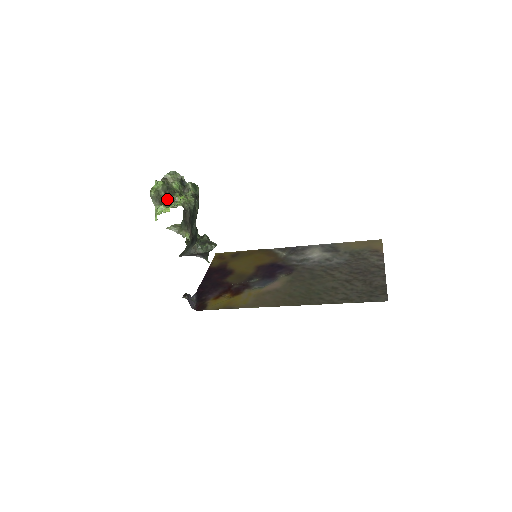
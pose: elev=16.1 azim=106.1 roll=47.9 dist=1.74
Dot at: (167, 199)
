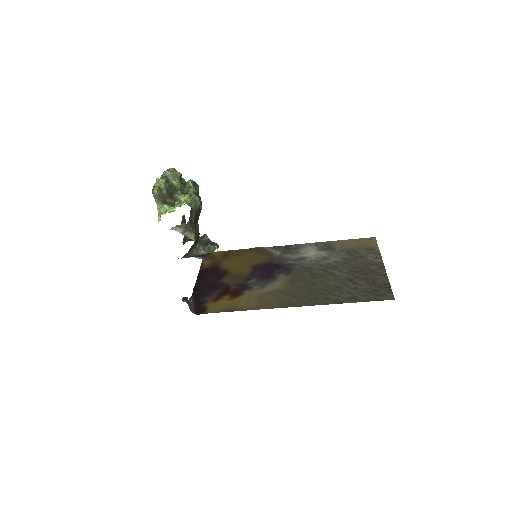
Dot at: (169, 198)
